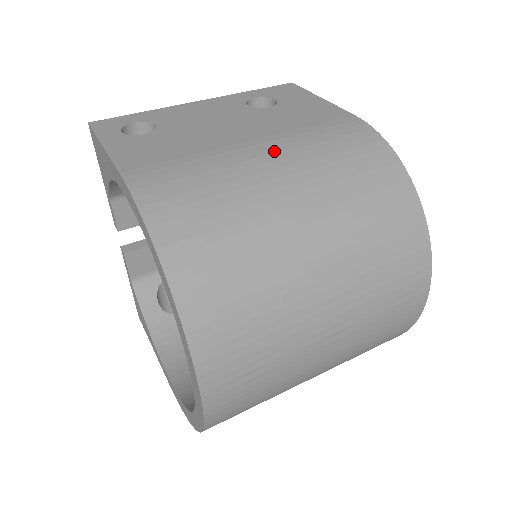
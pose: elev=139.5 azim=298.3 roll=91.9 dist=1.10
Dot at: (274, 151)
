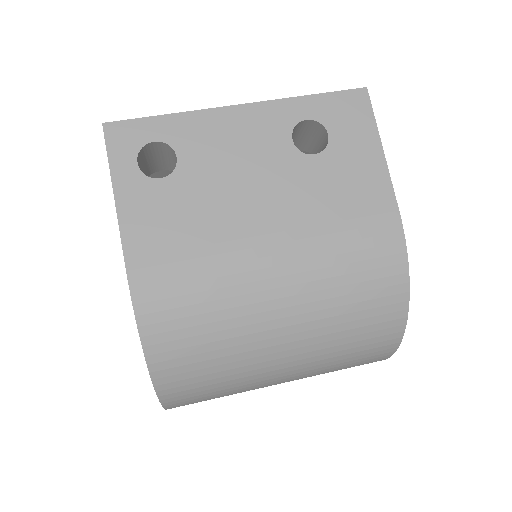
Dot at: (286, 261)
